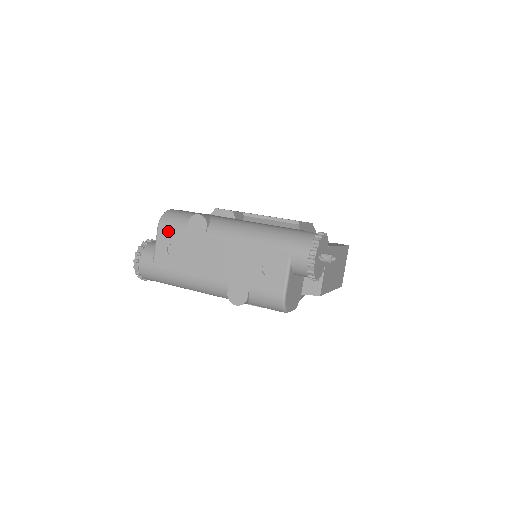
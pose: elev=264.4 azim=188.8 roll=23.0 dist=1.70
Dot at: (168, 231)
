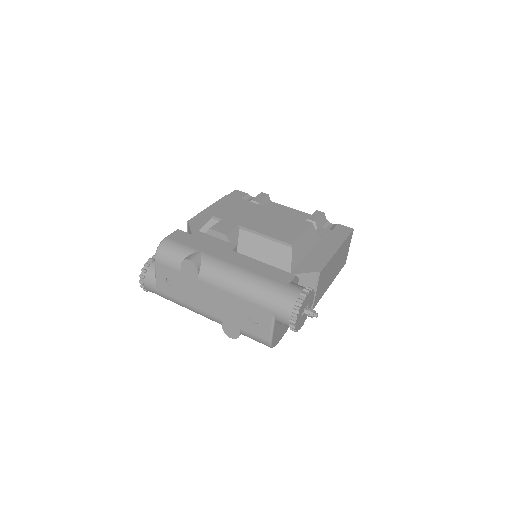
Dot at: (164, 266)
